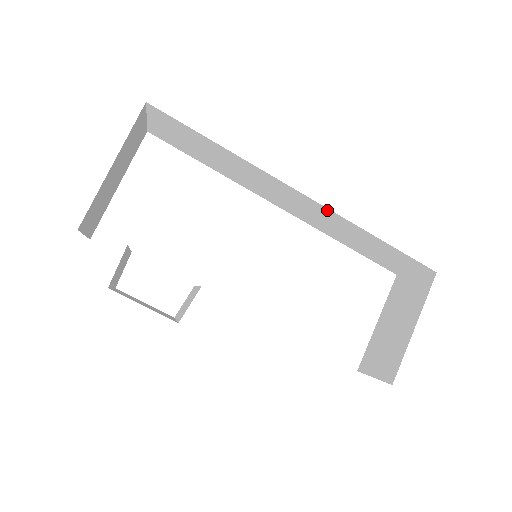
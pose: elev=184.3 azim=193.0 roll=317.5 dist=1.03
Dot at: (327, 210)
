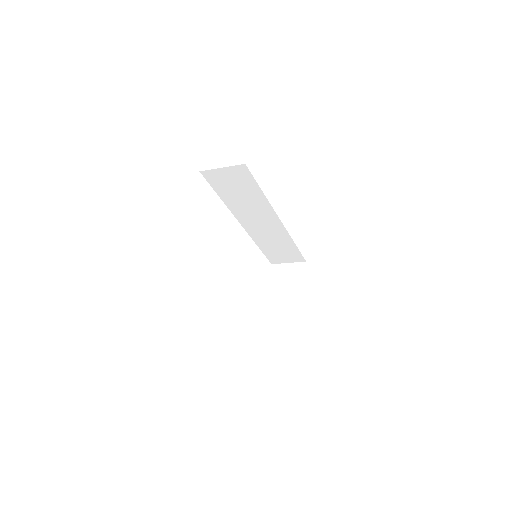
Dot at: (284, 230)
